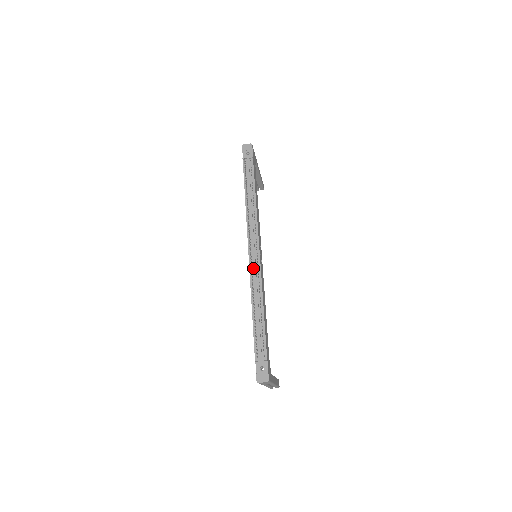
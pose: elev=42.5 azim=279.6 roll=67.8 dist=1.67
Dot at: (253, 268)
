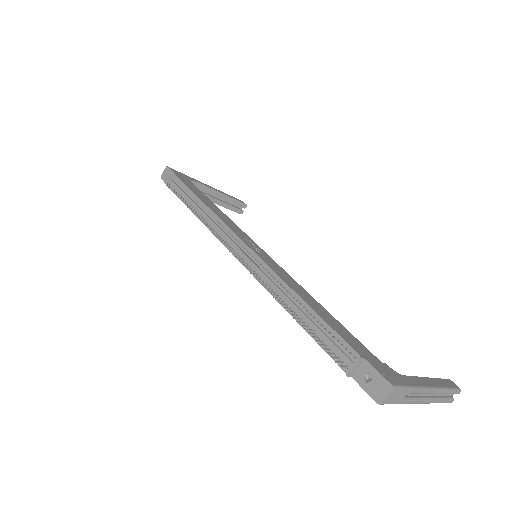
Dot at: (253, 268)
